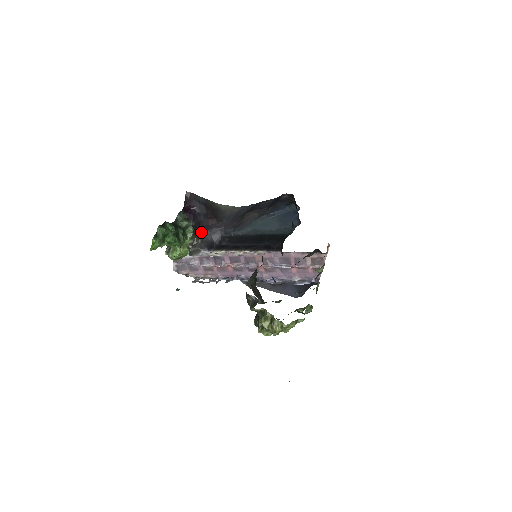
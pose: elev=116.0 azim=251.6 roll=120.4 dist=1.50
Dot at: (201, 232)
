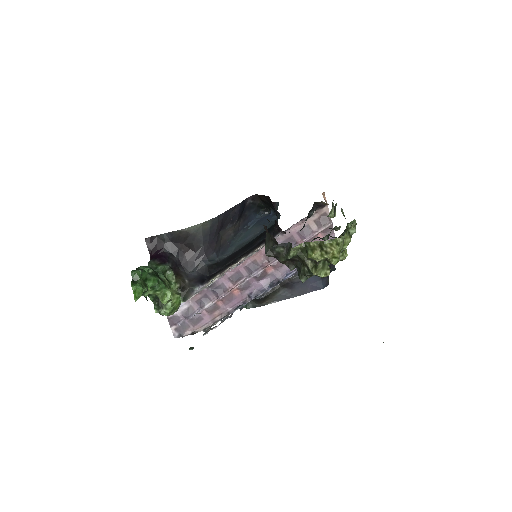
Dot at: (183, 273)
